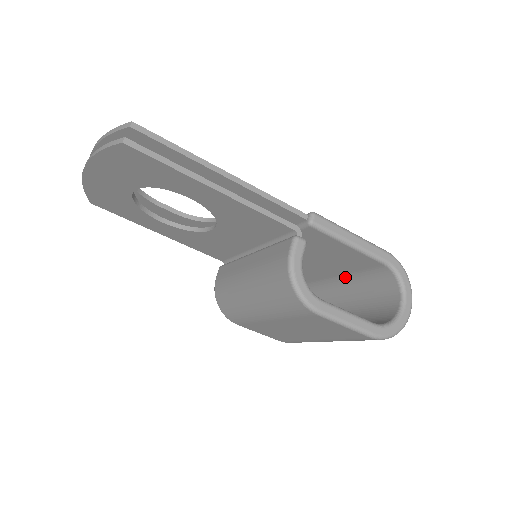
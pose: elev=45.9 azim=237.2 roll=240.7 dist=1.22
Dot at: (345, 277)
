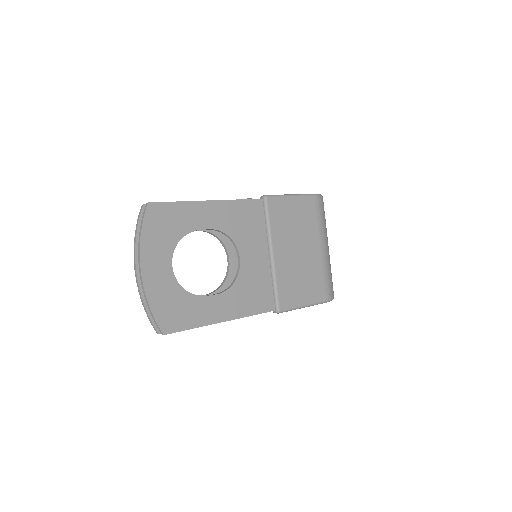
Dot at: occluded
